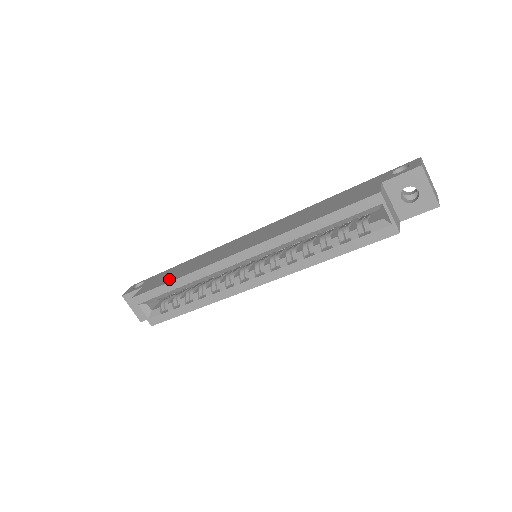
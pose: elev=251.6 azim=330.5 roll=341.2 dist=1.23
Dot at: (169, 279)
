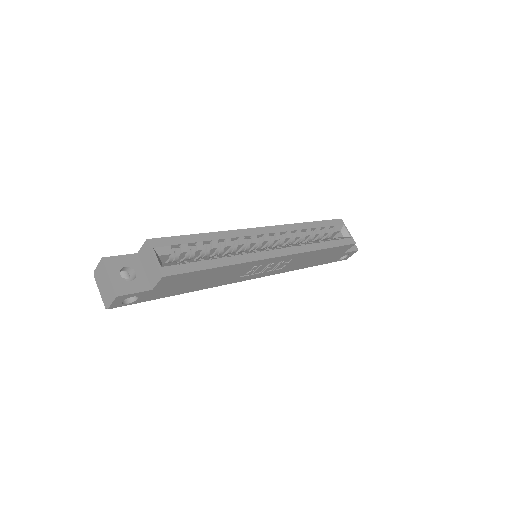
Dot at: occluded
